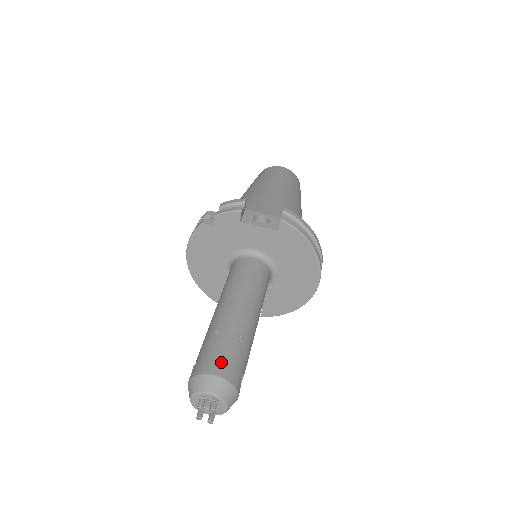
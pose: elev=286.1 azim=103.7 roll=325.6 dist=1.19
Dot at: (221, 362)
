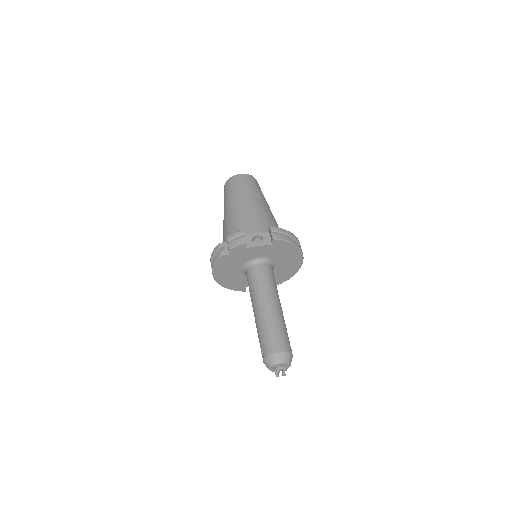
Dot at: (278, 343)
